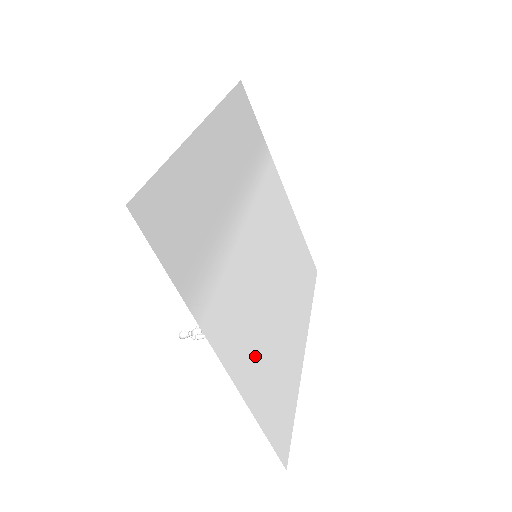
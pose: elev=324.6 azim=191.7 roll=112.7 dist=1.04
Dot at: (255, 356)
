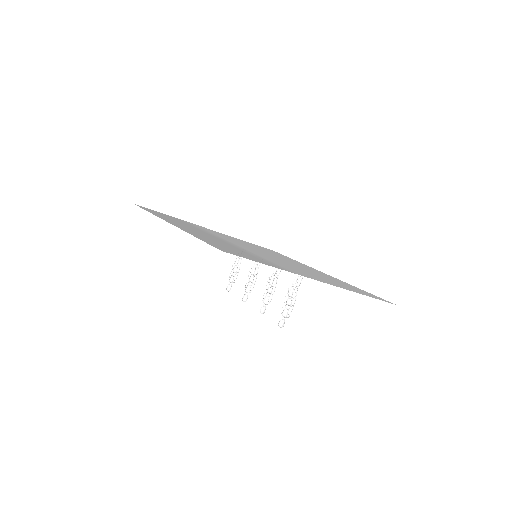
Dot at: occluded
